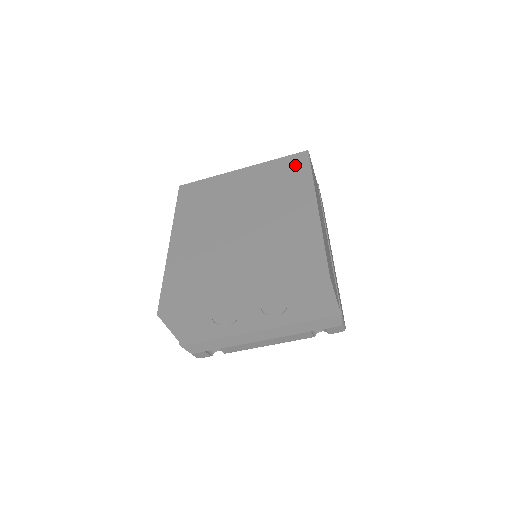
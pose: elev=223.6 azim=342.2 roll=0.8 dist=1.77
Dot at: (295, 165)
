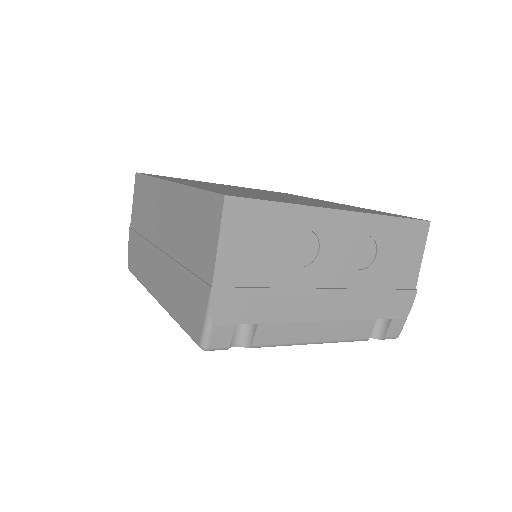
Dot at: (283, 193)
